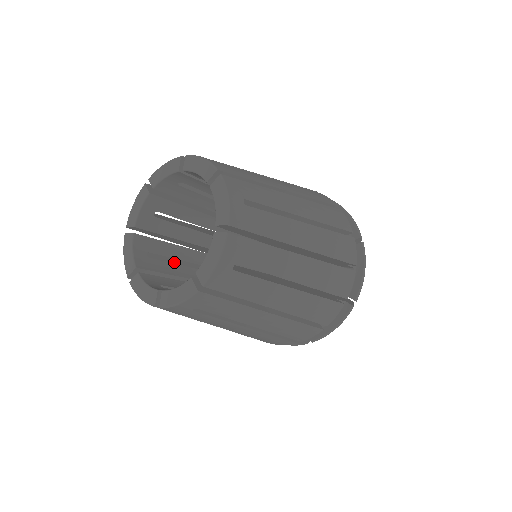
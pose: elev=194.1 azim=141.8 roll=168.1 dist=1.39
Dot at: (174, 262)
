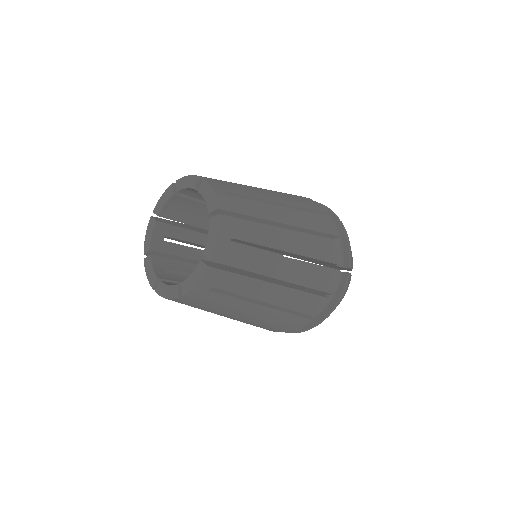
Dot at: occluded
